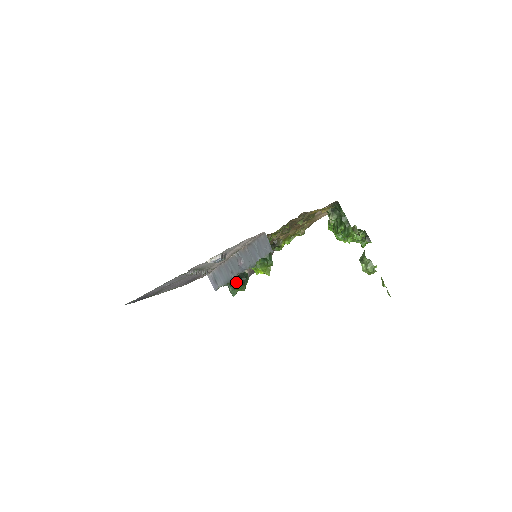
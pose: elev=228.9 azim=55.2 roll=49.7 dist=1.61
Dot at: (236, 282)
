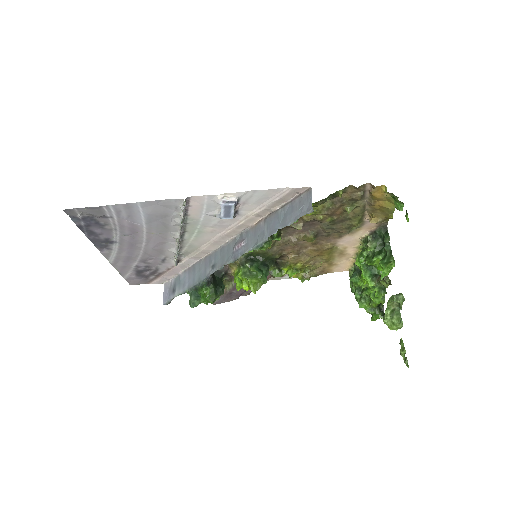
Dot at: (210, 283)
